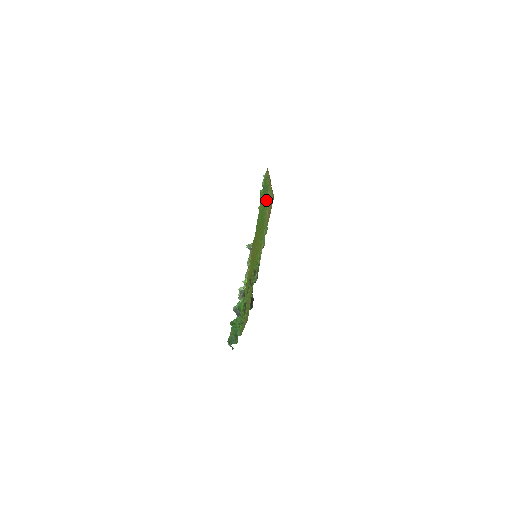
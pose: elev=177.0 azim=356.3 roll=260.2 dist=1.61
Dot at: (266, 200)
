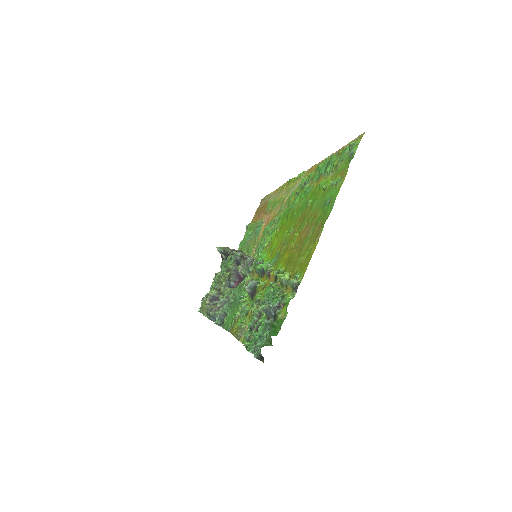
Dot at: (309, 185)
